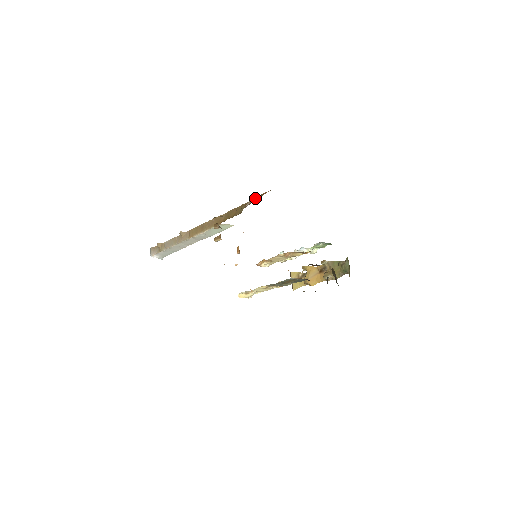
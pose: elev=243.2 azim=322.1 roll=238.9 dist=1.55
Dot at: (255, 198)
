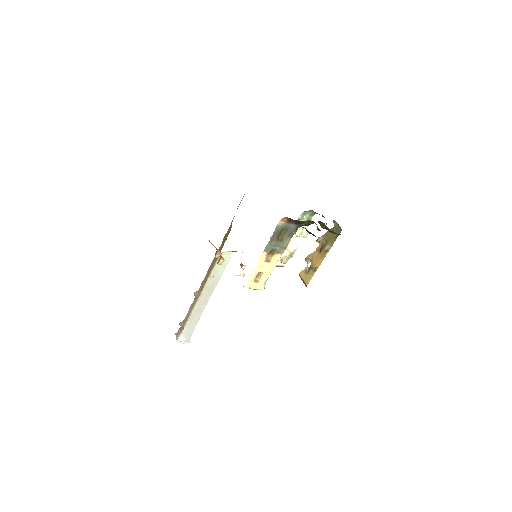
Dot at: occluded
